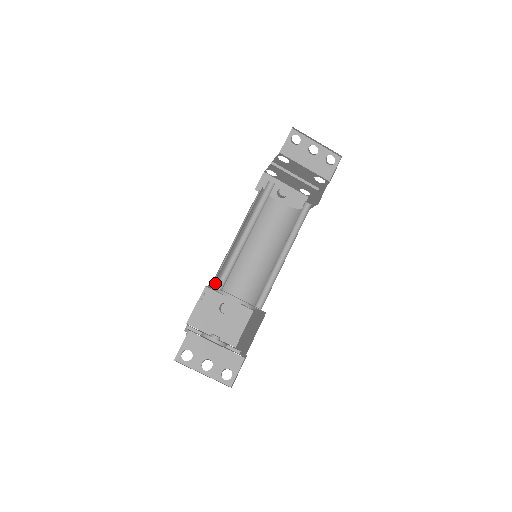
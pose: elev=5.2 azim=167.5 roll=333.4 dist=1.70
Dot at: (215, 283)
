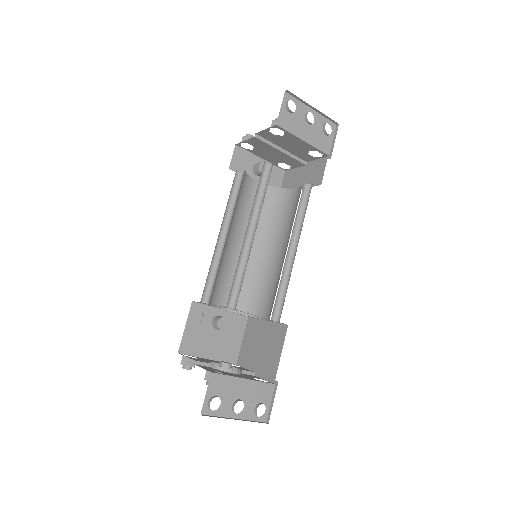
Dot at: (210, 297)
